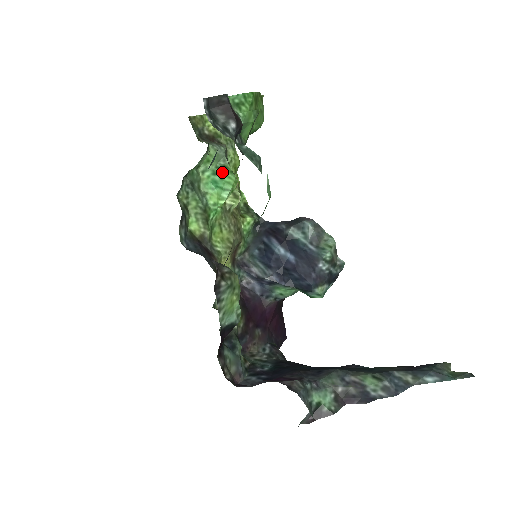
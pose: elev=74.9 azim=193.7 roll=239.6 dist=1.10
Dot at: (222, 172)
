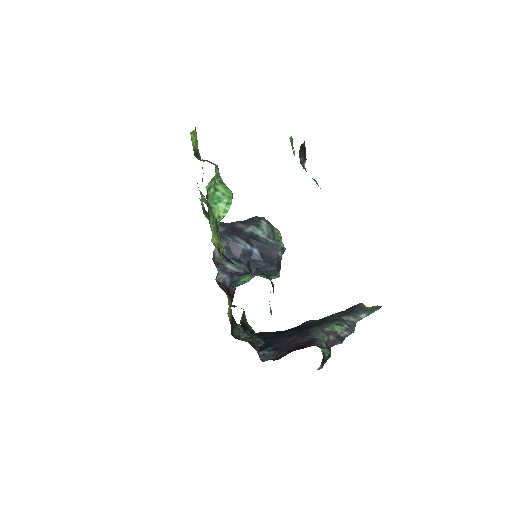
Dot at: (222, 188)
